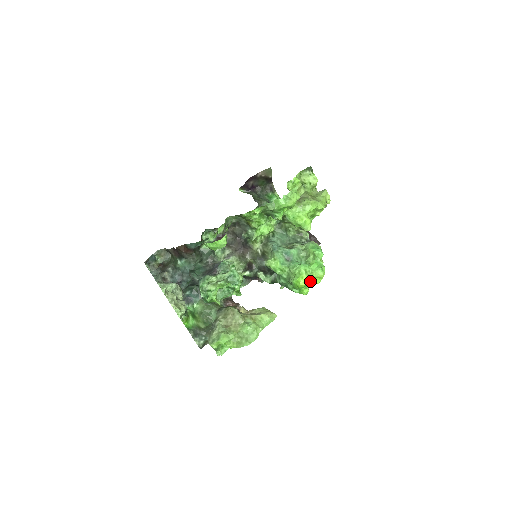
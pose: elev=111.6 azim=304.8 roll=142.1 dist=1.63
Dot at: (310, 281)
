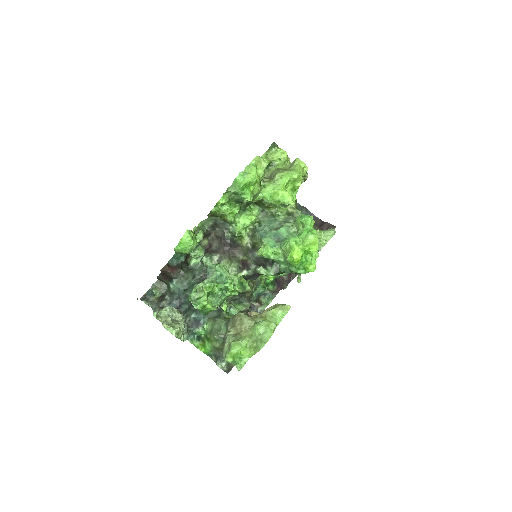
Dot at: (307, 252)
